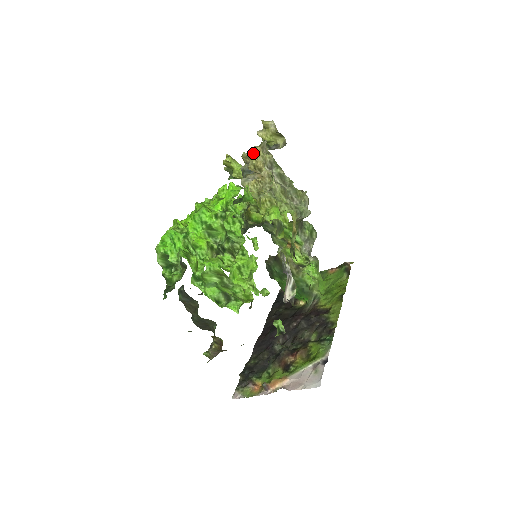
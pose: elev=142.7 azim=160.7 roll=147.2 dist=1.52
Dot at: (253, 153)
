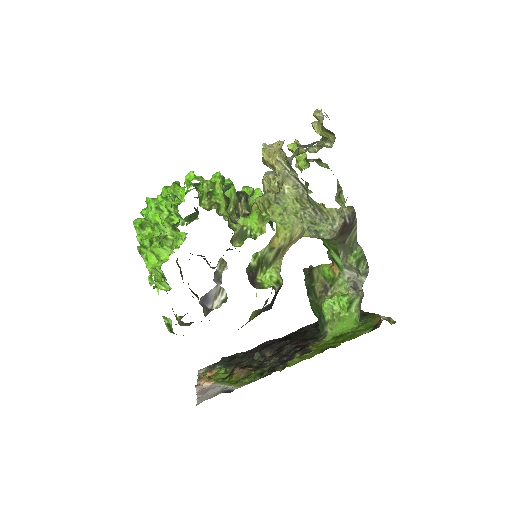
Dot at: (276, 146)
